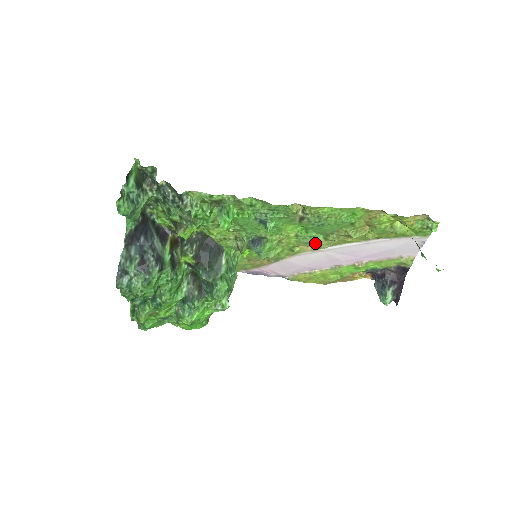
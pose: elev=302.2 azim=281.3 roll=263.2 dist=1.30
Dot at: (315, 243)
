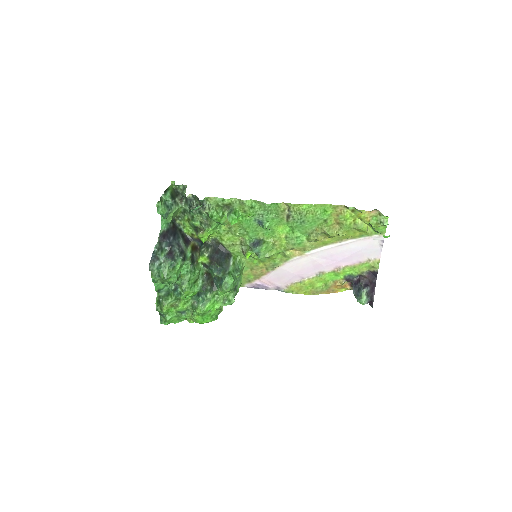
Dot at: (301, 245)
